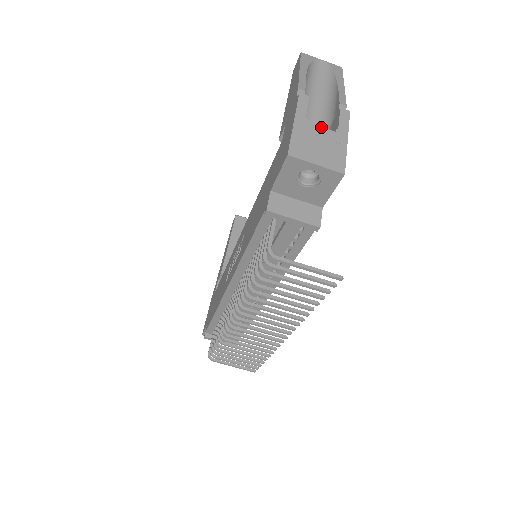
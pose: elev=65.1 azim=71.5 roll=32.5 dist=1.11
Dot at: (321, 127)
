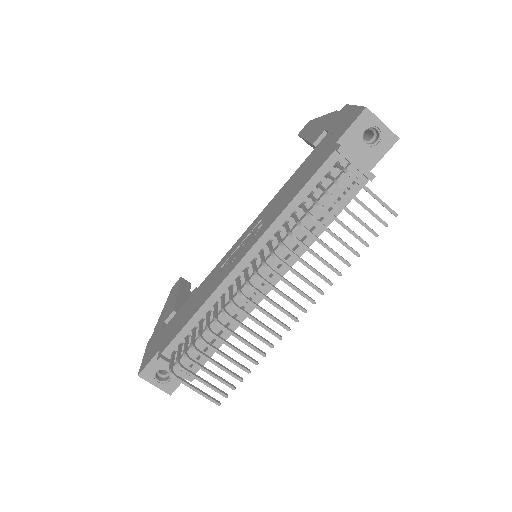
Dot at: occluded
